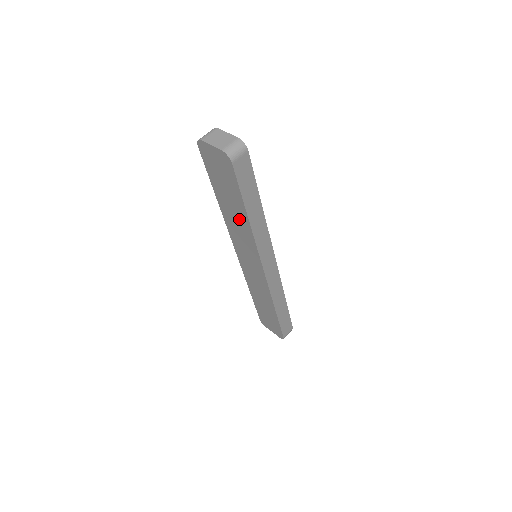
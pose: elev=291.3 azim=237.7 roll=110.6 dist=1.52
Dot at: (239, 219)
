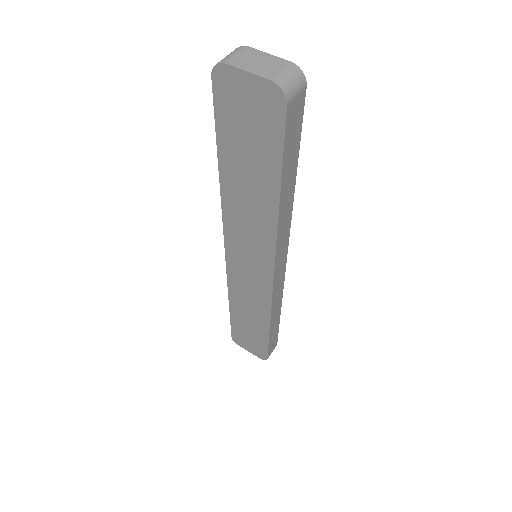
Dot at: (257, 202)
